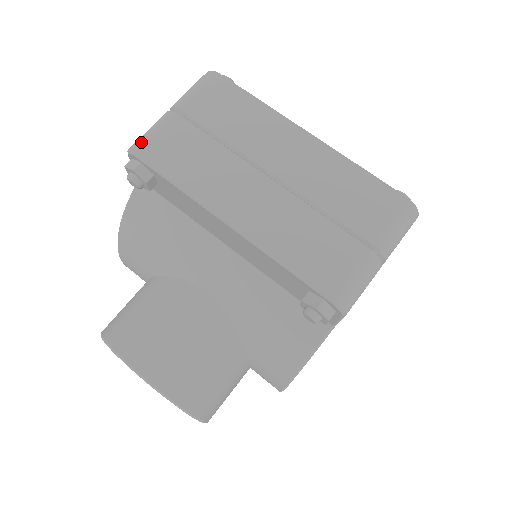
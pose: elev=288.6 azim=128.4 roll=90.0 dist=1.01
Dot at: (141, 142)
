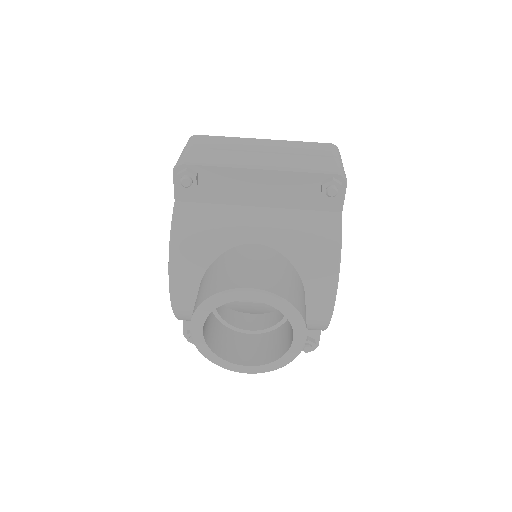
Dot at: (181, 159)
